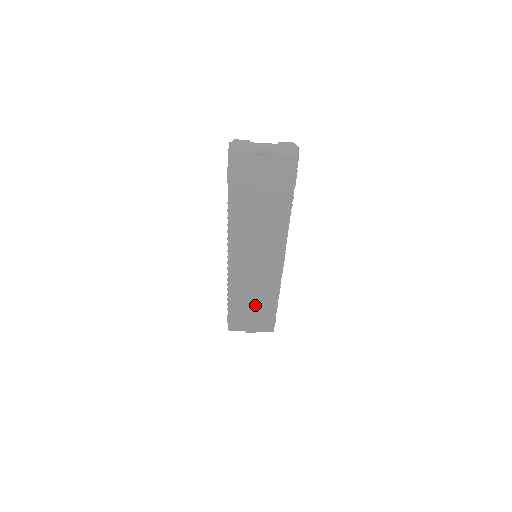
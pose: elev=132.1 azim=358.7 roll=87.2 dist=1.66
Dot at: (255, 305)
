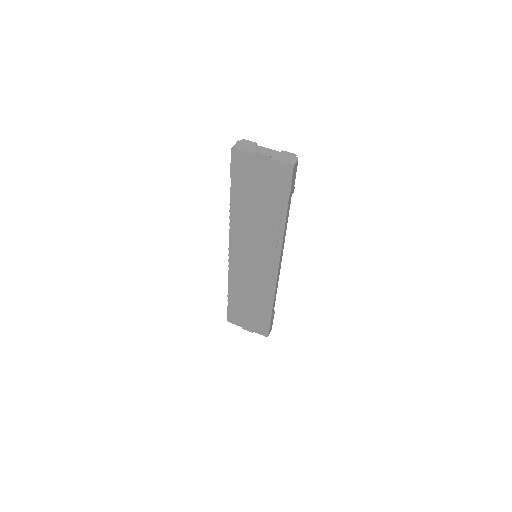
Dot at: (252, 304)
